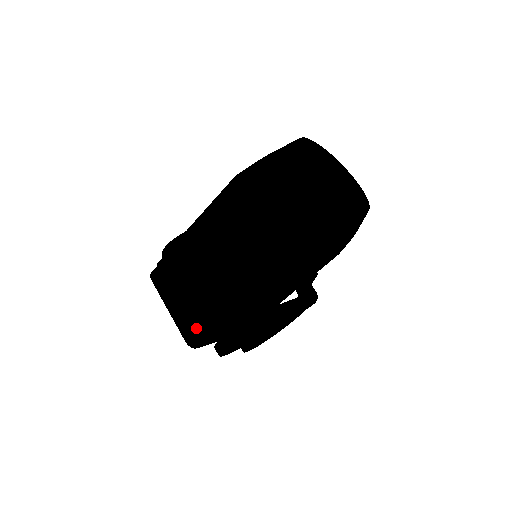
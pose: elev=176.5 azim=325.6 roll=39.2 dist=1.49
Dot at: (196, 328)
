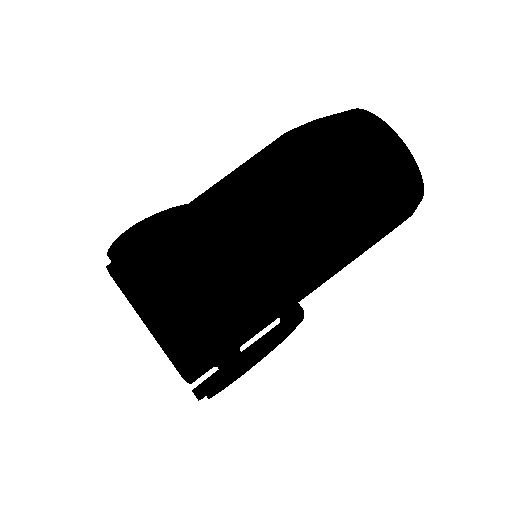
Dot at: (203, 348)
